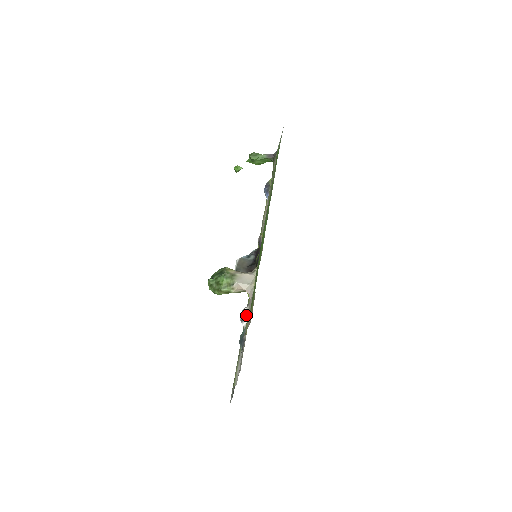
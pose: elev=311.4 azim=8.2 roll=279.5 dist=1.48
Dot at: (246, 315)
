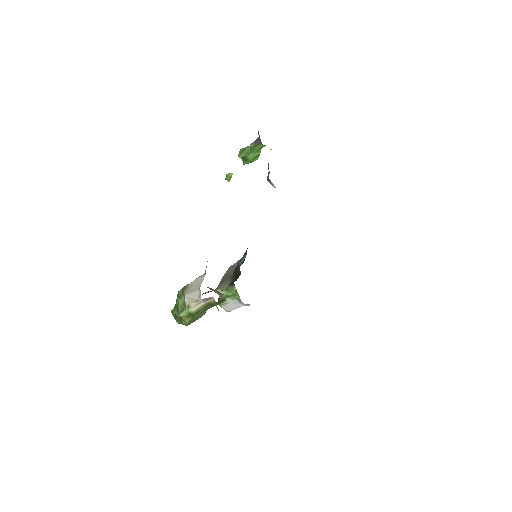
Dot at: occluded
